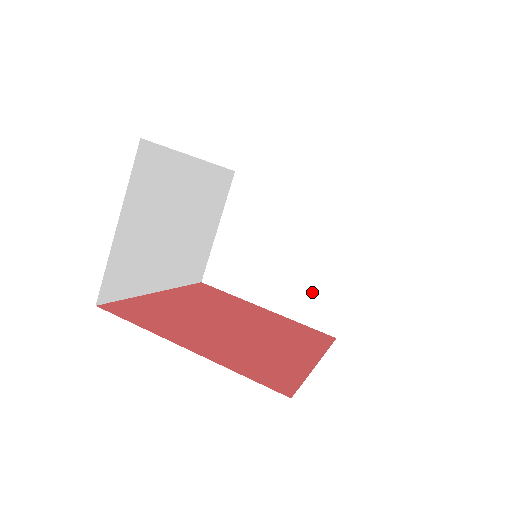
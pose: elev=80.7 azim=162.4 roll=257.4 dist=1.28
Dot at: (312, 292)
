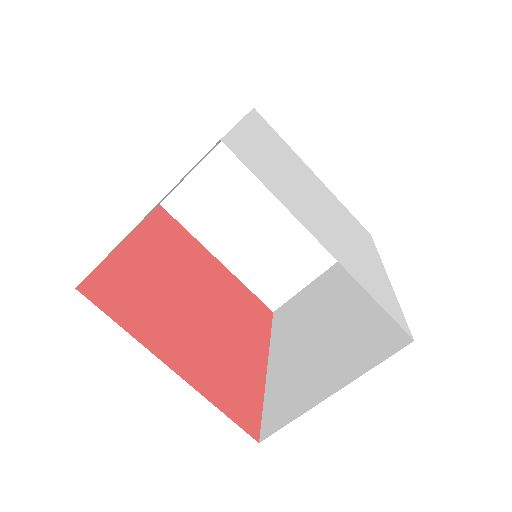
Dot at: (272, 267)
